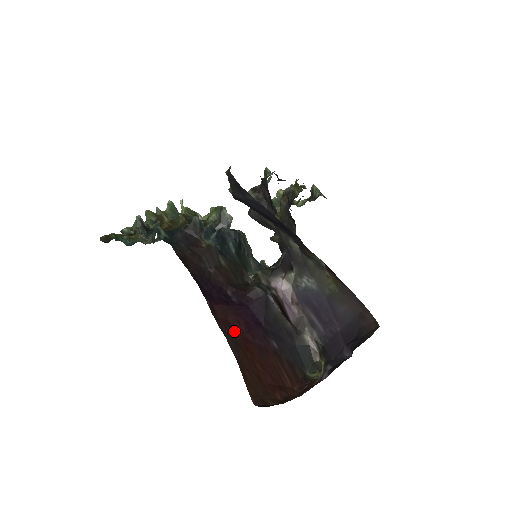
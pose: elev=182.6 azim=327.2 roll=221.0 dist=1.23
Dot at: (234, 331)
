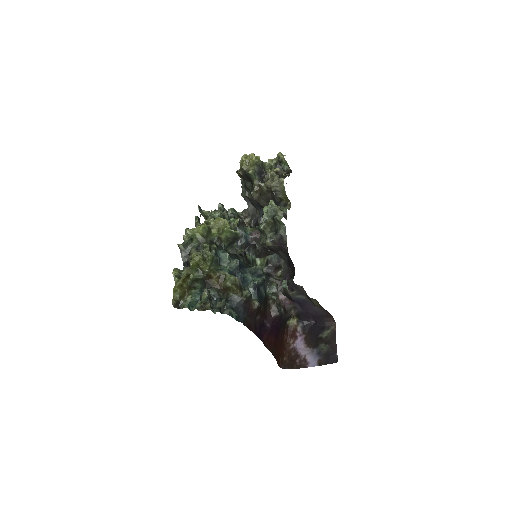
Dot at: (272, 344)
